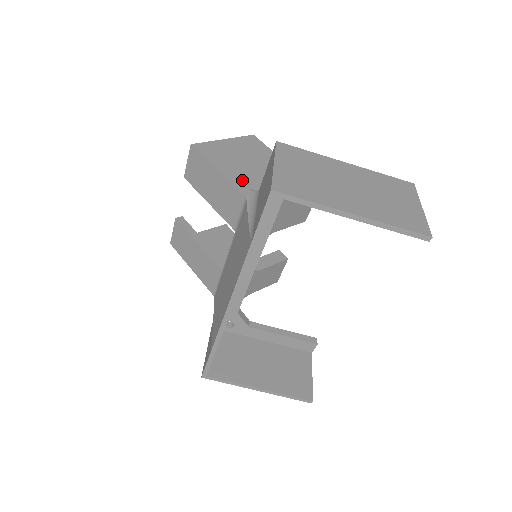
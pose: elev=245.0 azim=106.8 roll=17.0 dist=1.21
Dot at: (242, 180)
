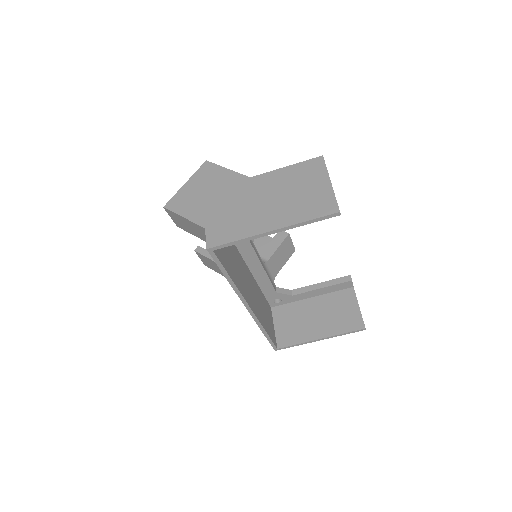
Dot at: occluded
